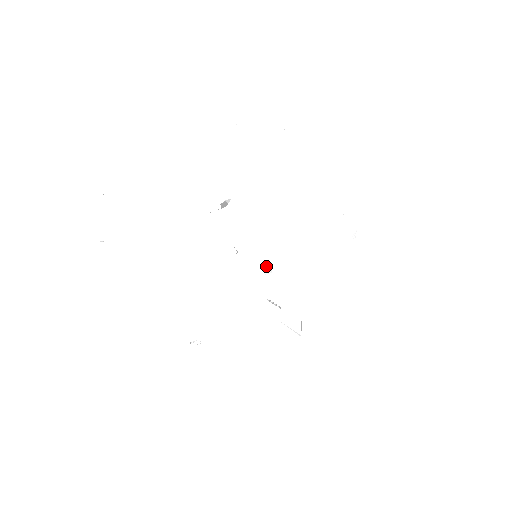
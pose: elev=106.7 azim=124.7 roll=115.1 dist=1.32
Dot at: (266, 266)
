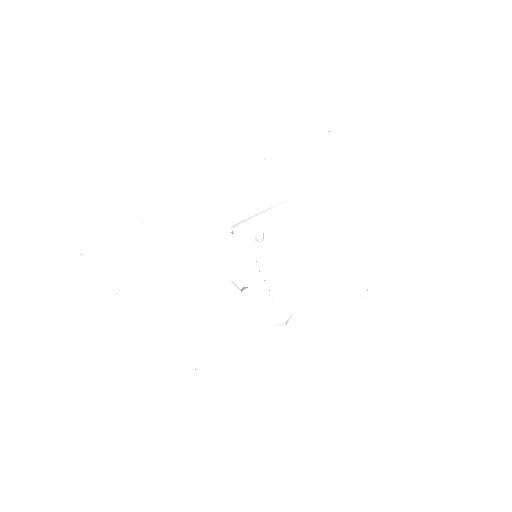
Dot at: (260, 236)
